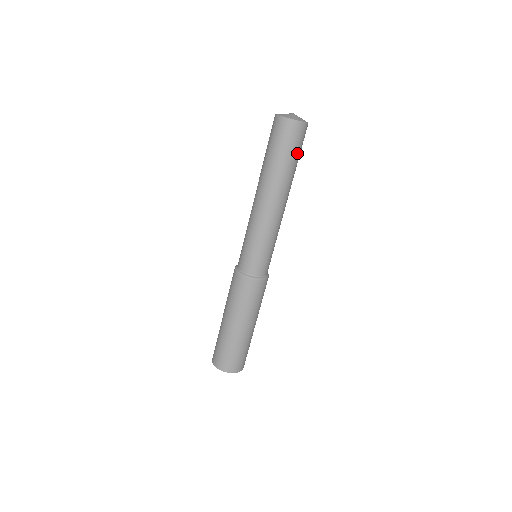
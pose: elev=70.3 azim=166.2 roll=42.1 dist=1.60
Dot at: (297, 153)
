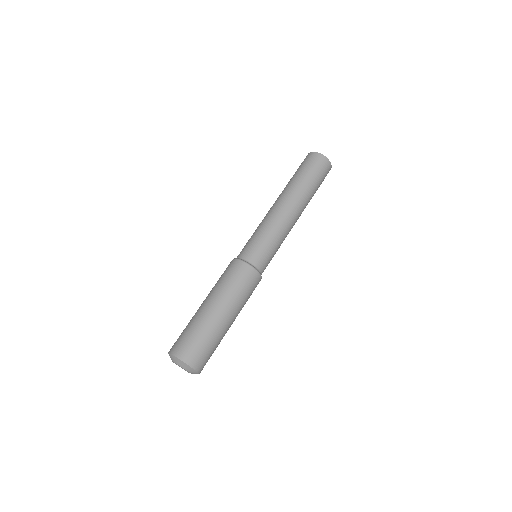
Dot at: (319, 185)
